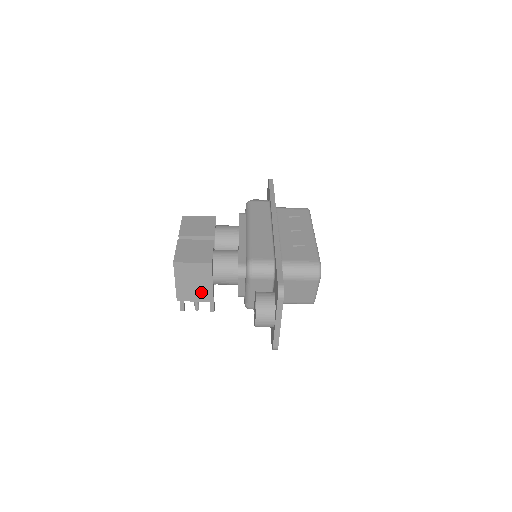
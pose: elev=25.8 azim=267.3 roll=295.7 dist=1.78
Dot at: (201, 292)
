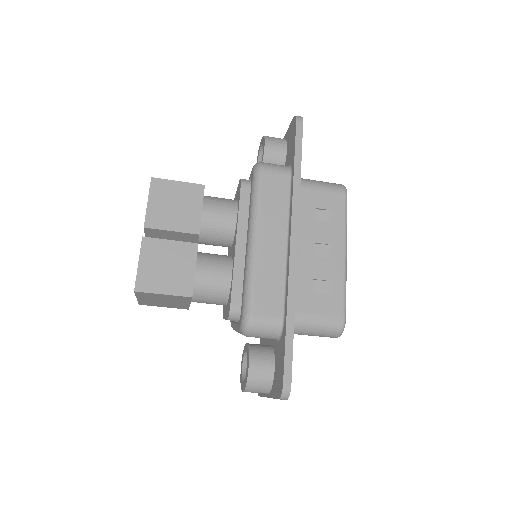
Dot at: (173, 305)
